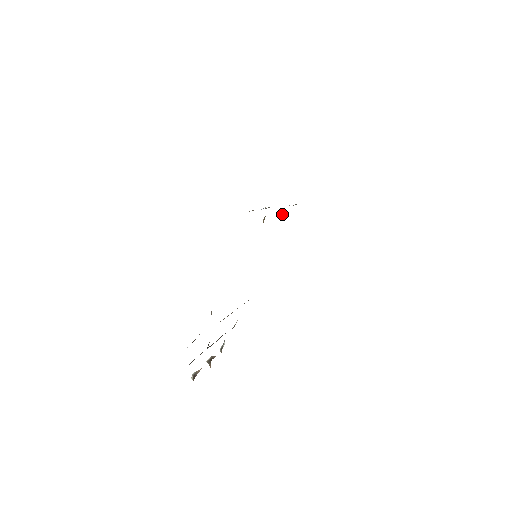
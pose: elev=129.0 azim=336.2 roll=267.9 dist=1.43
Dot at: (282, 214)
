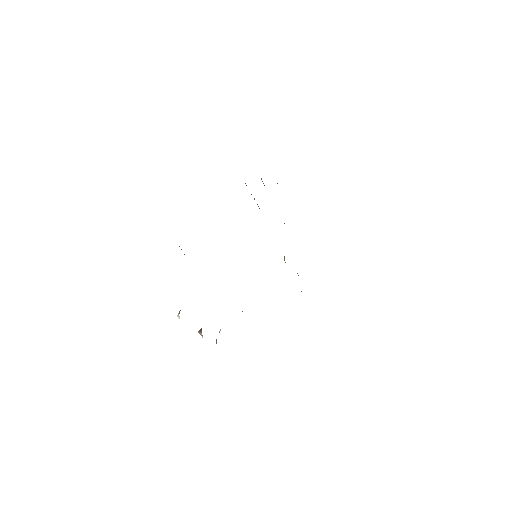
Dot at: (284, 257)
